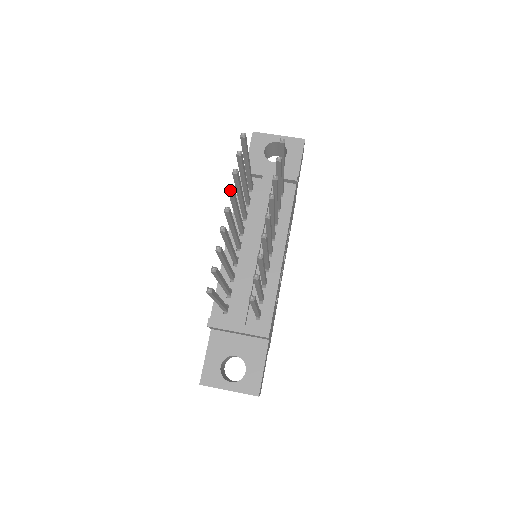
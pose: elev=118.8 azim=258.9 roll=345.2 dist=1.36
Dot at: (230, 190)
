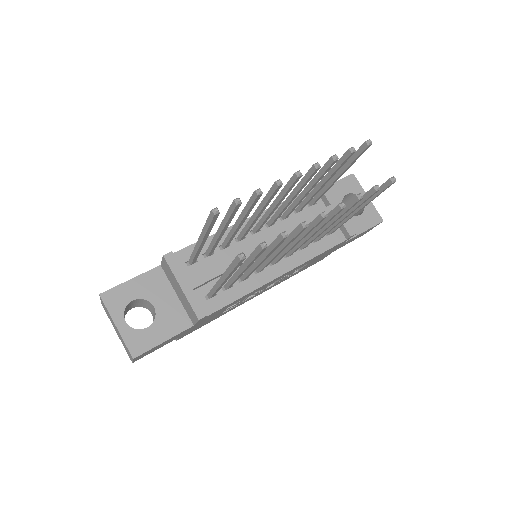
Dot at: (317, 164)
